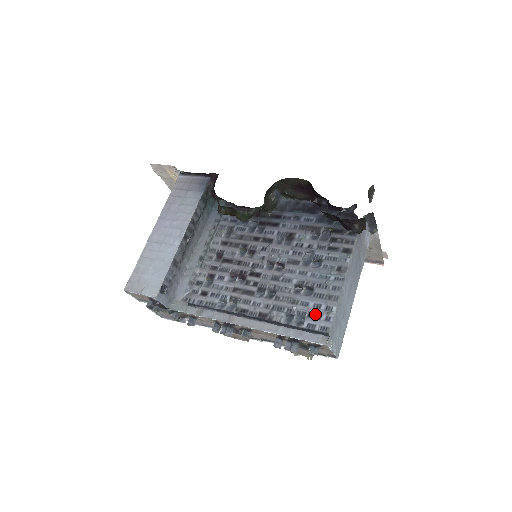
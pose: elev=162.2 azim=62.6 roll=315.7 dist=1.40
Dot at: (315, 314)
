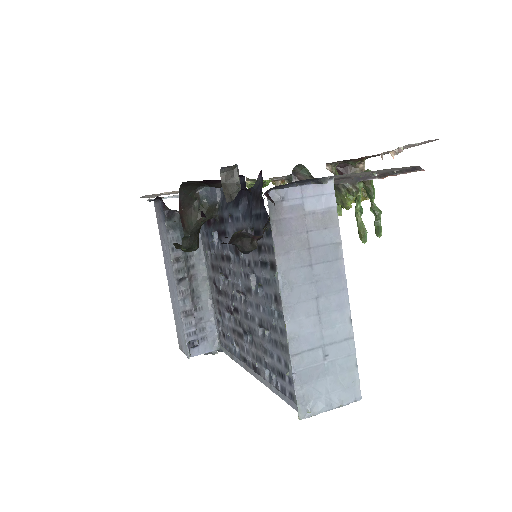
Dot at: (280, 372)
